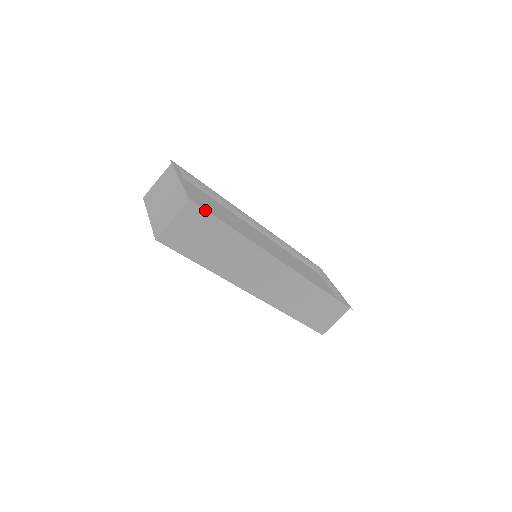
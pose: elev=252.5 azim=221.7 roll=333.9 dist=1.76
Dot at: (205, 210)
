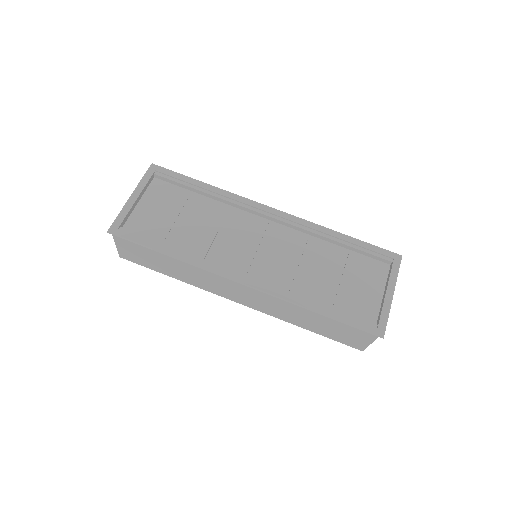
Dot at: (130, 238)
